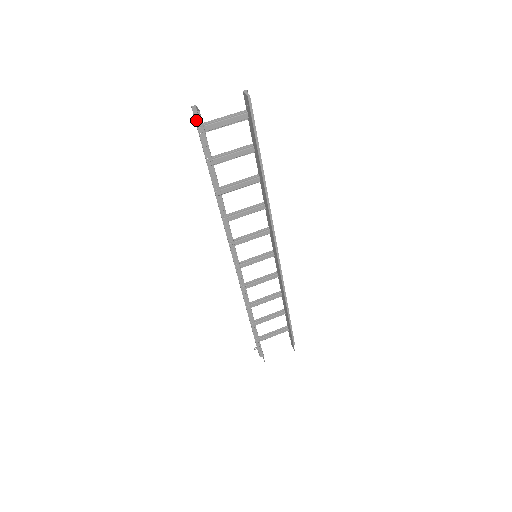
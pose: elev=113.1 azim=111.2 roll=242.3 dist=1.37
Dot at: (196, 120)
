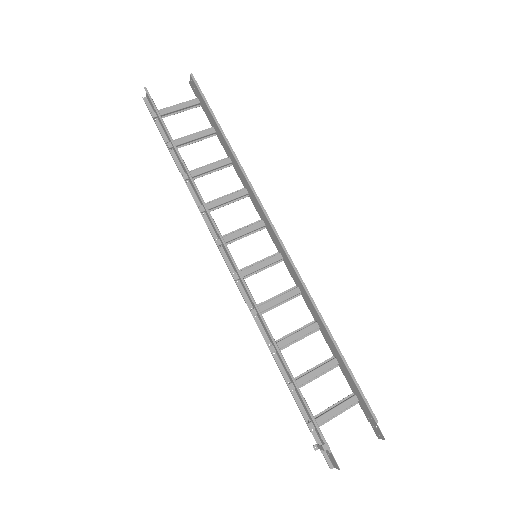
Dot at: (149, 109)
